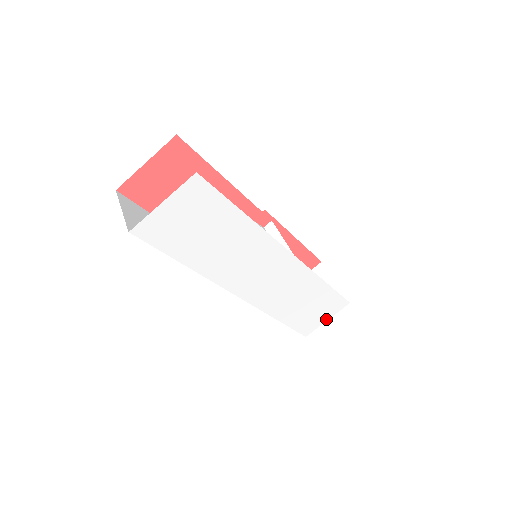
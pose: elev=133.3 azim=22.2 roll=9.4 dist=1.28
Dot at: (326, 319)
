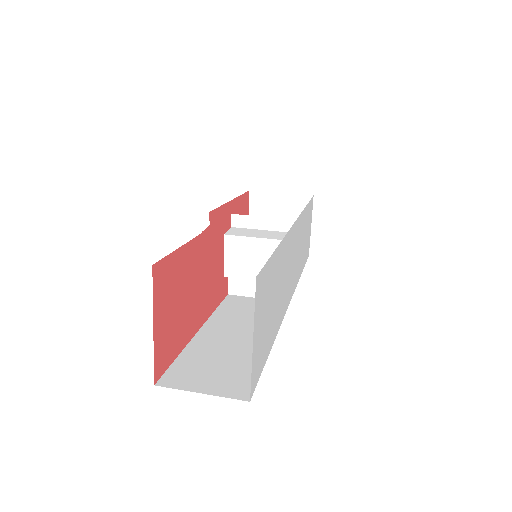
Dot at: (310, 227)
